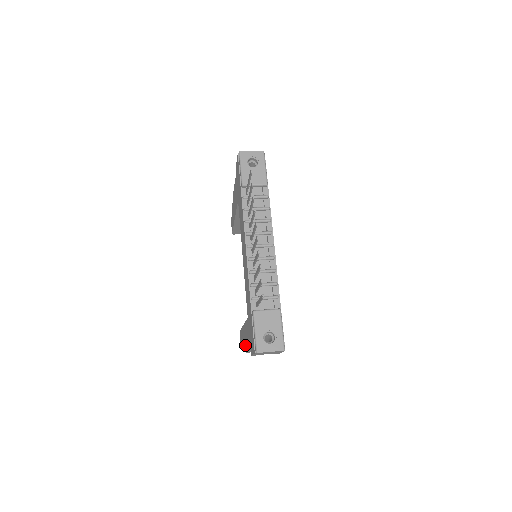
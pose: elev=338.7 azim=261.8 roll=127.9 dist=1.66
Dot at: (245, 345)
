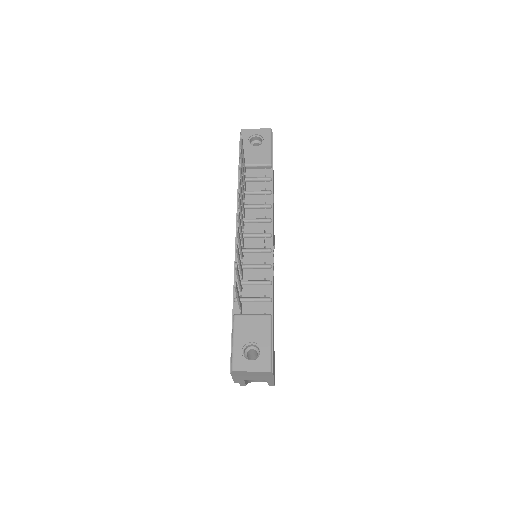
Dot at: occluded
